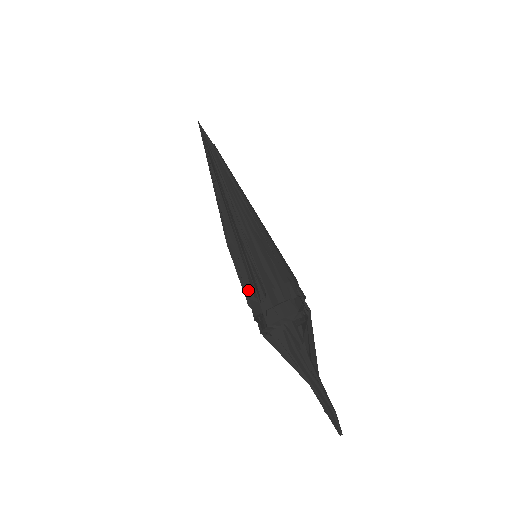
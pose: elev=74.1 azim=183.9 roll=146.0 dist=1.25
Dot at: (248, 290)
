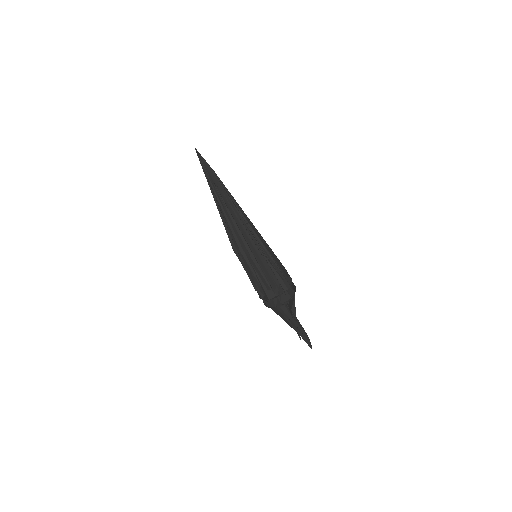
Dot at: (264, 284)
